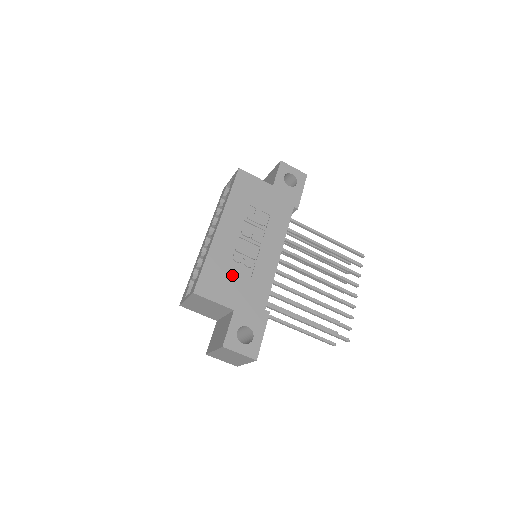
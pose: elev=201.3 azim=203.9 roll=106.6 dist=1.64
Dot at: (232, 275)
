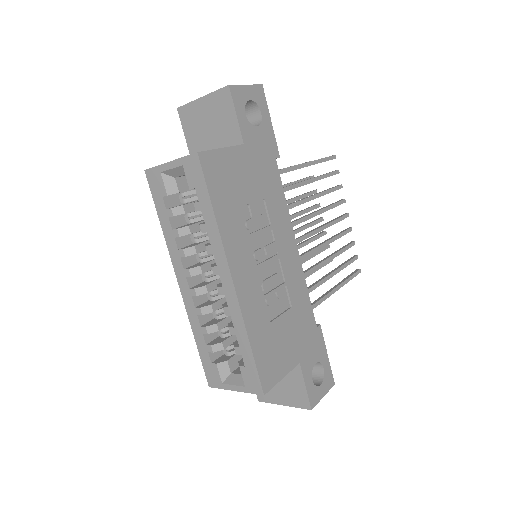
Dot at: (278, 327)
